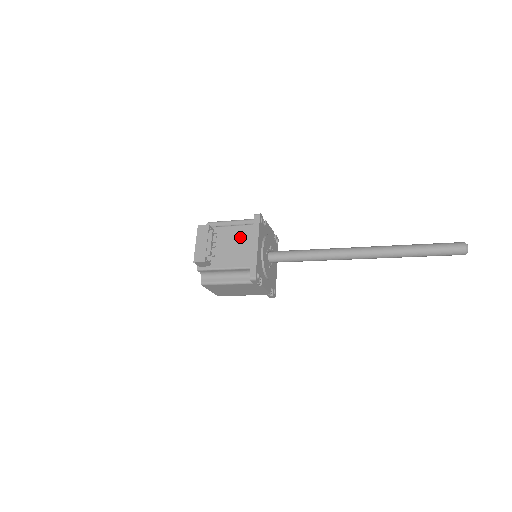
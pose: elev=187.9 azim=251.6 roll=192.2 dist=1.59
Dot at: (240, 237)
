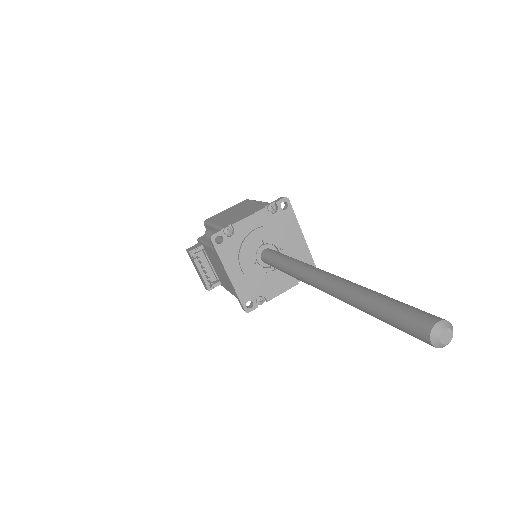
Dot at: (216, 262)
